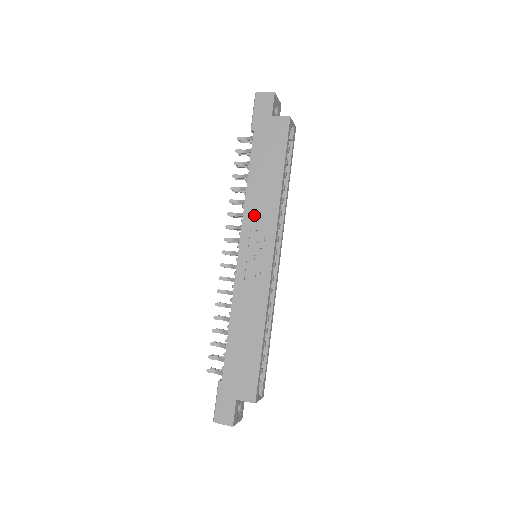
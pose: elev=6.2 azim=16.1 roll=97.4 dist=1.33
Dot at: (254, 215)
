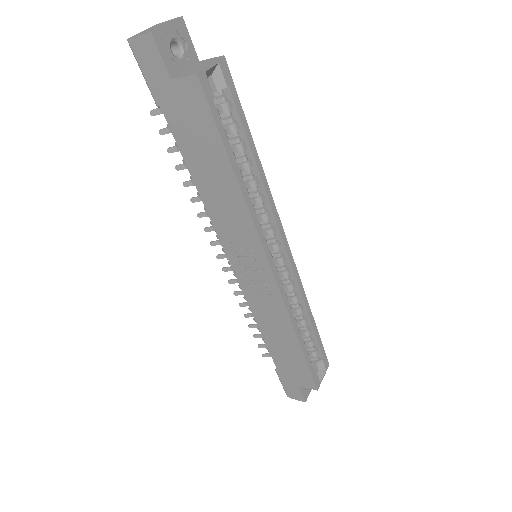
Dot at: (225, 225)
